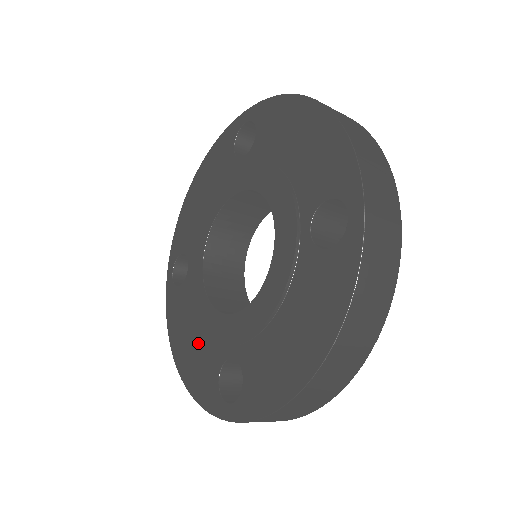
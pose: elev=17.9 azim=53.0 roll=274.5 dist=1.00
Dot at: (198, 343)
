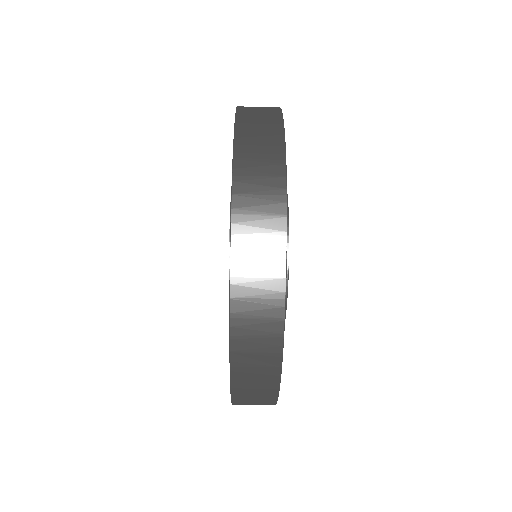
Dot at: occluded
